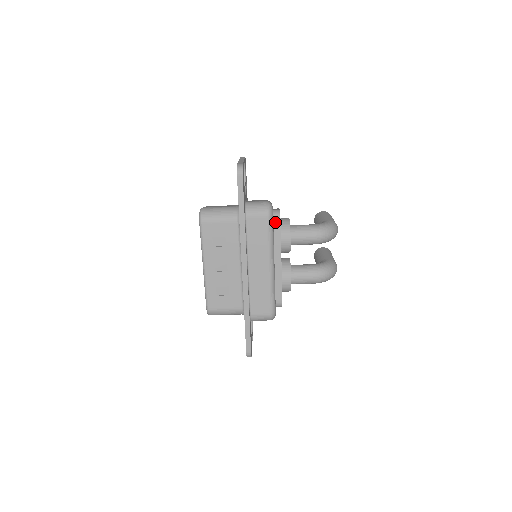
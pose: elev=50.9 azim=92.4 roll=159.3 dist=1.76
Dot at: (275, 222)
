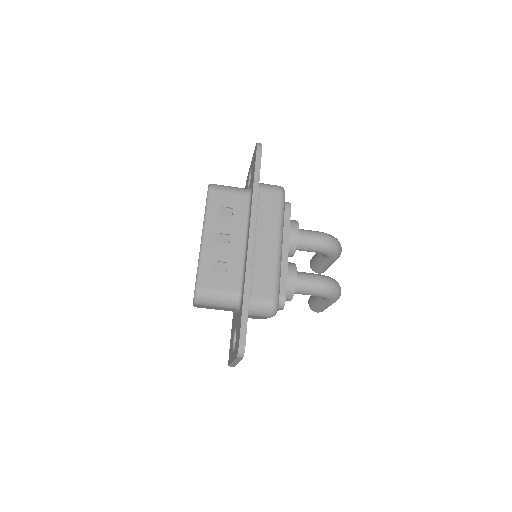
Dot at: (285, 208)
